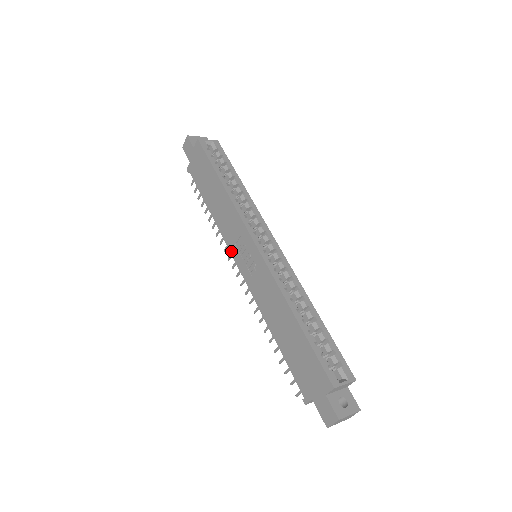
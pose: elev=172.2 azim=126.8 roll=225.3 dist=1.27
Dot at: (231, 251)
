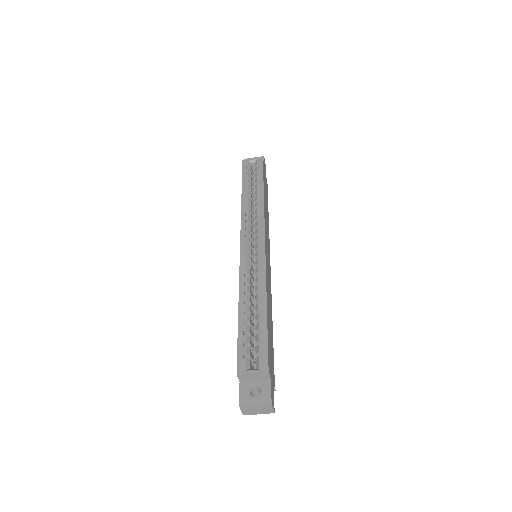
Dot at: occluded
